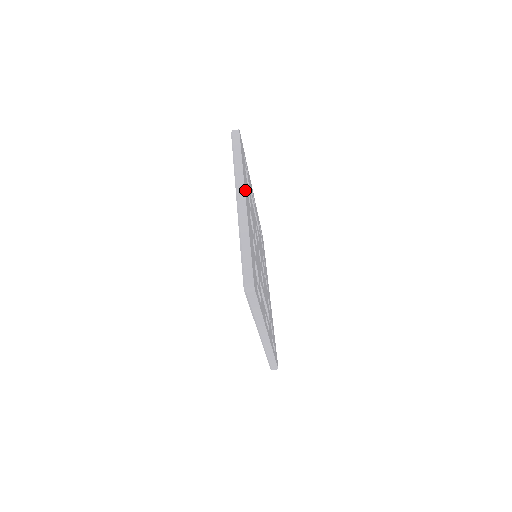
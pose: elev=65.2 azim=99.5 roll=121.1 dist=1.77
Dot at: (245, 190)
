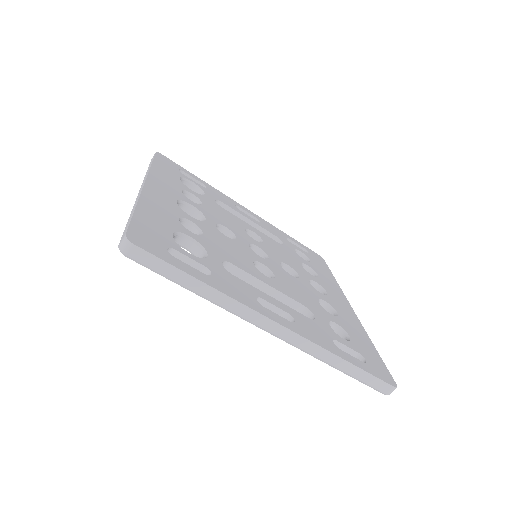
Dot at: (151, 181)
